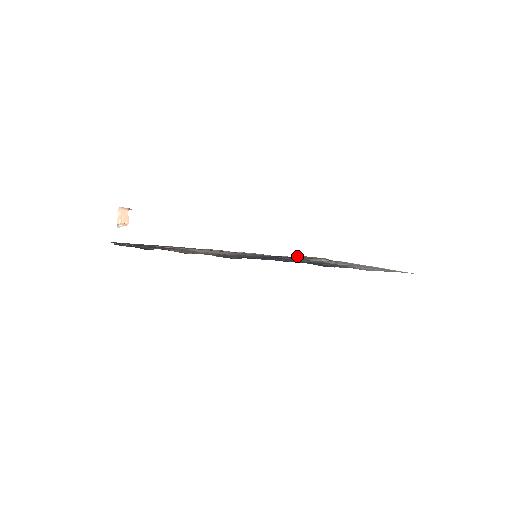
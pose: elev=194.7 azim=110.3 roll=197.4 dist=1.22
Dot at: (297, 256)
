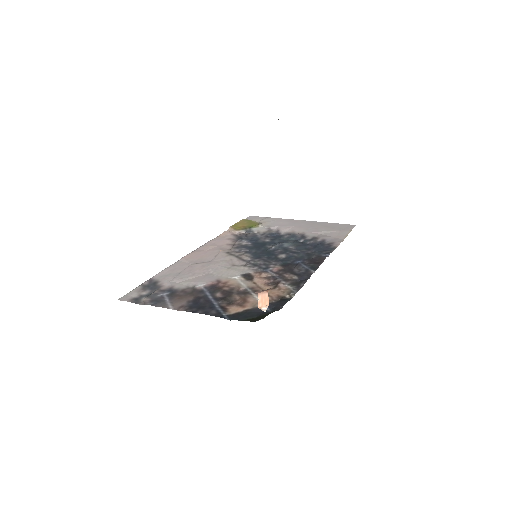
Dot at: (237, 229)
